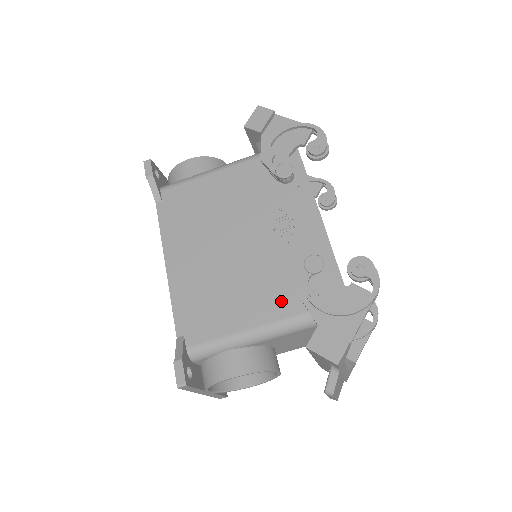
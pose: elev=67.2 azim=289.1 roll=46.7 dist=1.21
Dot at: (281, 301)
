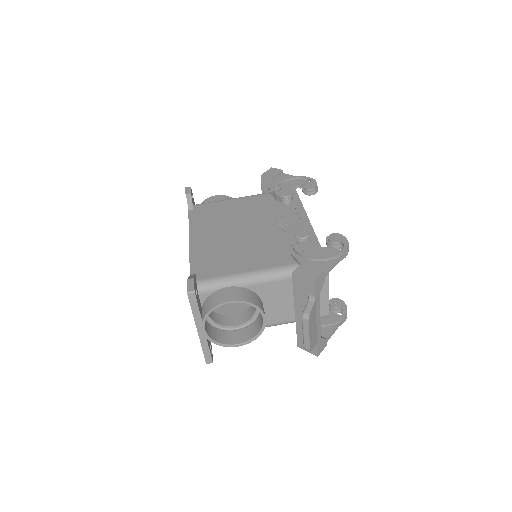
Dot at: (275, 258)
